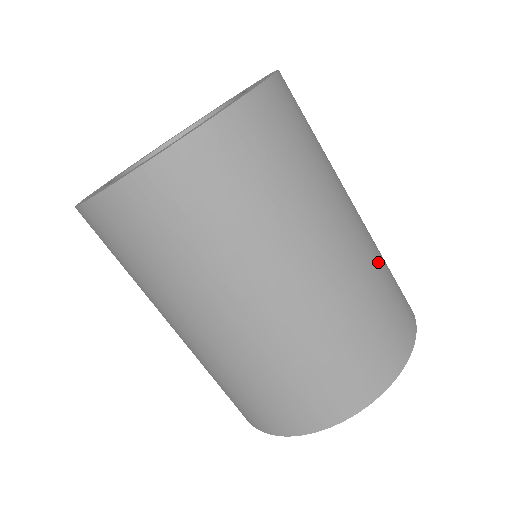
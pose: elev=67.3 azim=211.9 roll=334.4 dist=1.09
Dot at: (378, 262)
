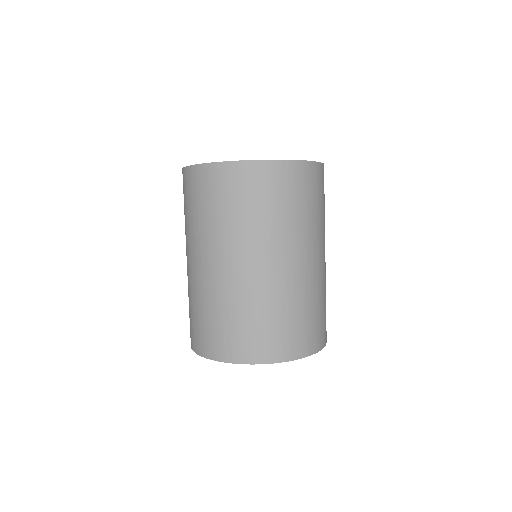
Dot at: occluded
